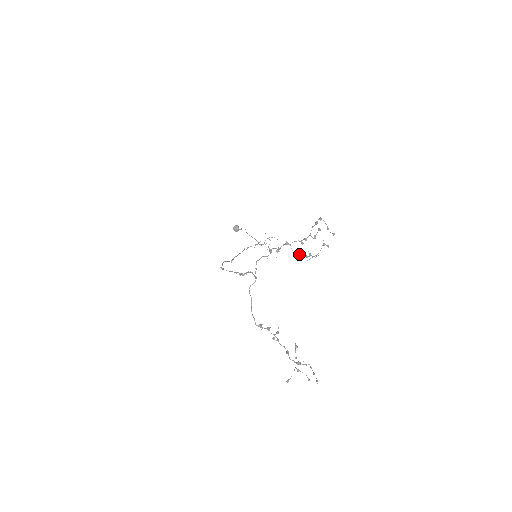
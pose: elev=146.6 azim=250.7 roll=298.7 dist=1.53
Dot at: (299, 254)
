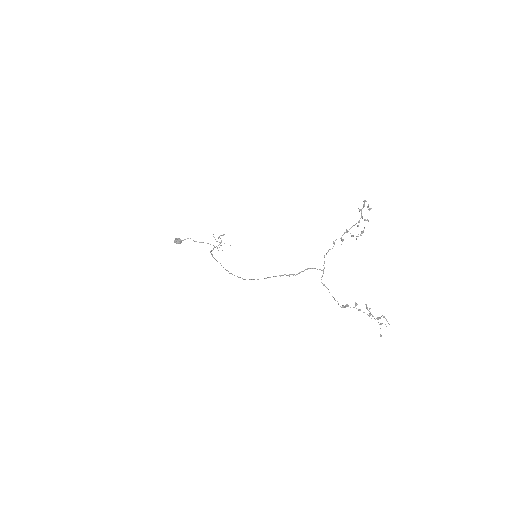
Dot at: occluded
